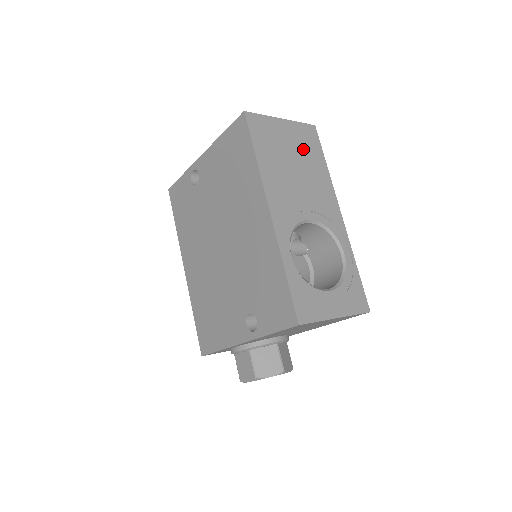
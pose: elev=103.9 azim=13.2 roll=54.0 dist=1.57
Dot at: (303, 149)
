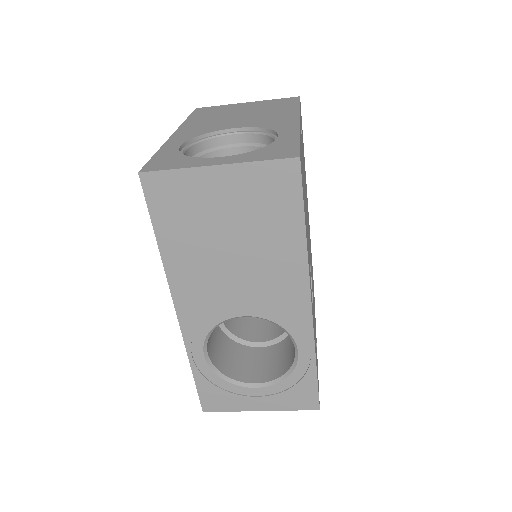
Dot at: (255, 214)
